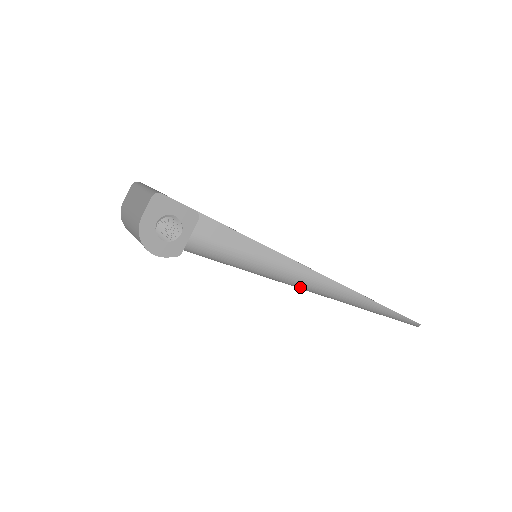
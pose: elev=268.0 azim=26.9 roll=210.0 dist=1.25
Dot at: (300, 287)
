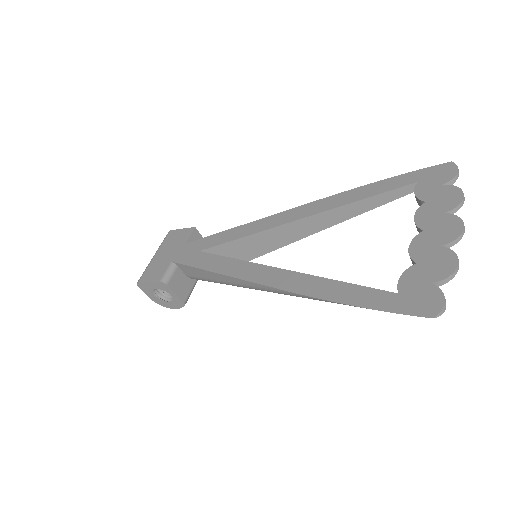
Dot at: occluded
